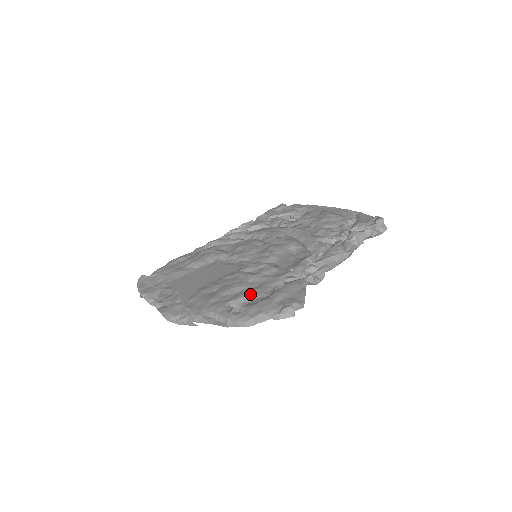
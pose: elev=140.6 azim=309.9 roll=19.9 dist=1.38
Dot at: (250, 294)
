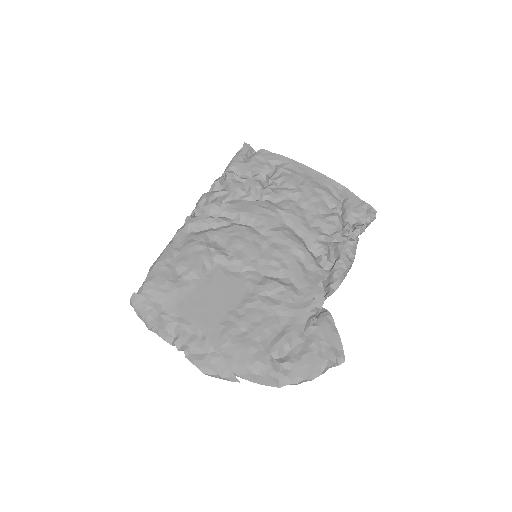
Dot at: (288, 341)
